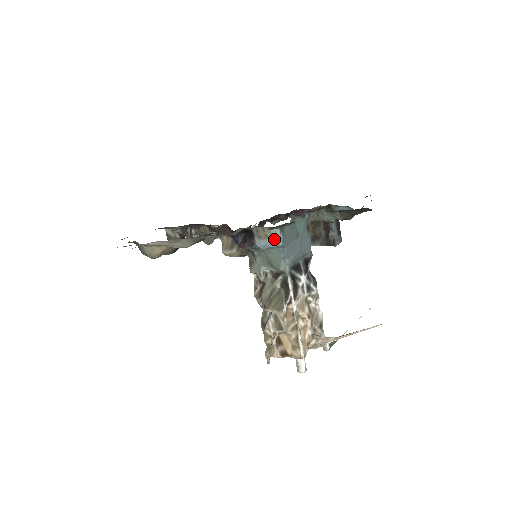
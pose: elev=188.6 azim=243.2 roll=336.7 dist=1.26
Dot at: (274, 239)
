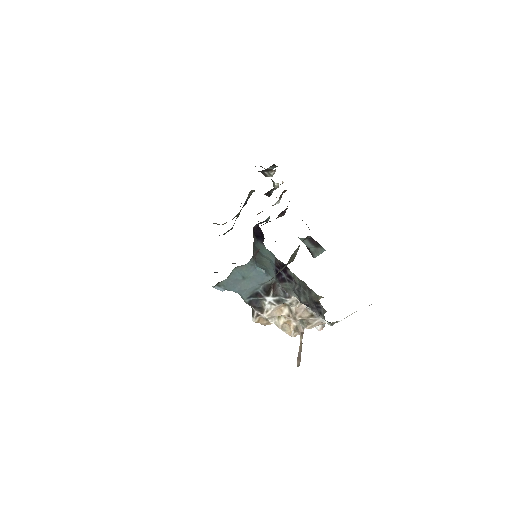
Dot at: (218, 289)
